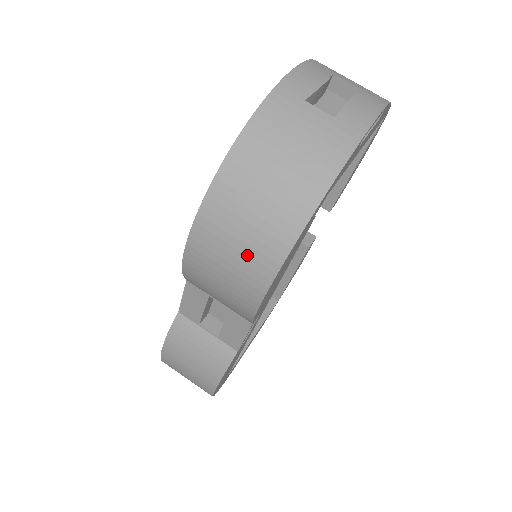
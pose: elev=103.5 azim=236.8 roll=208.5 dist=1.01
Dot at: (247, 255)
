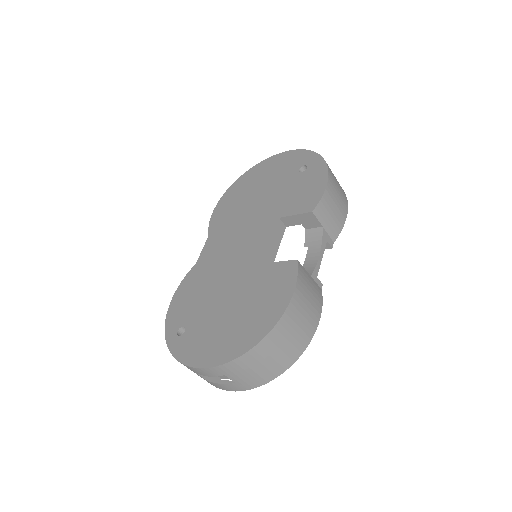
Dot at: occluded
